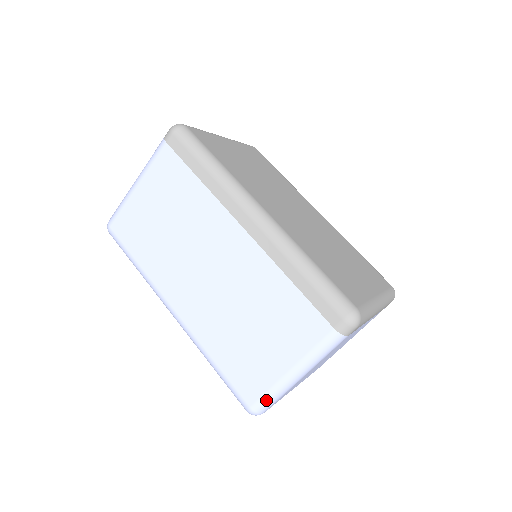
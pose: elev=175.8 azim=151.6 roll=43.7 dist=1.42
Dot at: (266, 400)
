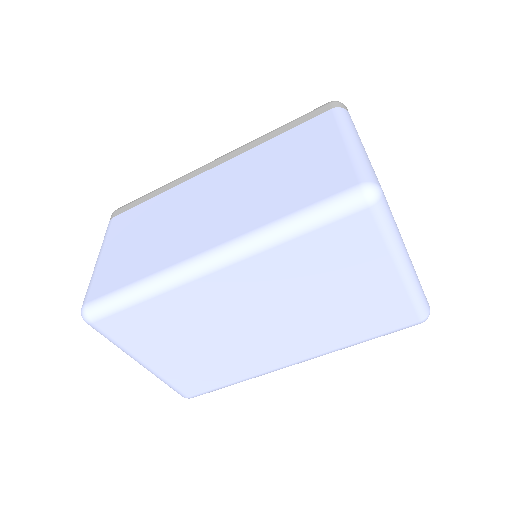
Dot at: (362, 168)
